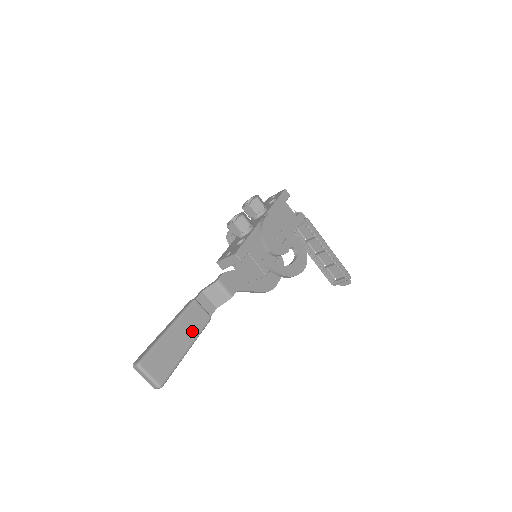
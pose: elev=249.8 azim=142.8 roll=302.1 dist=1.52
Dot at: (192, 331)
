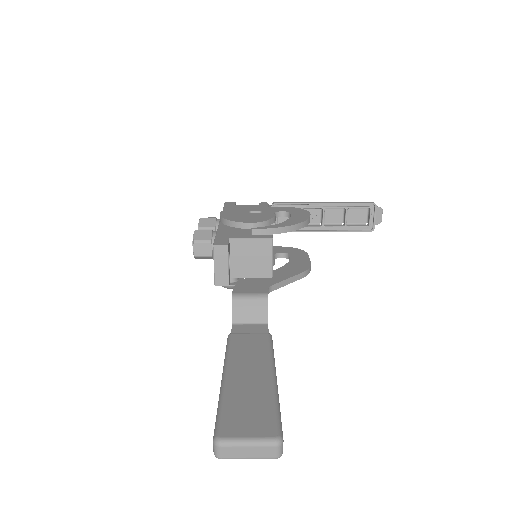
Dot at: (258, 358)
